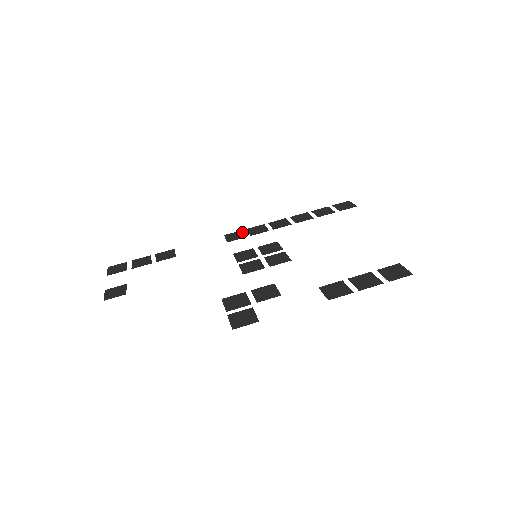
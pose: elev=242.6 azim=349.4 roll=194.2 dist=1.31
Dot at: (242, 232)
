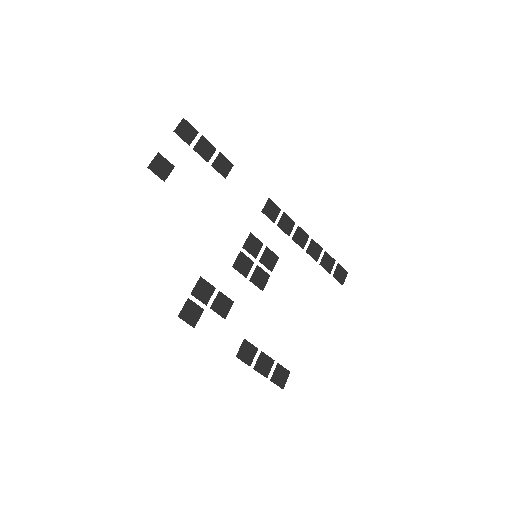
Dot at: (279, 212)
